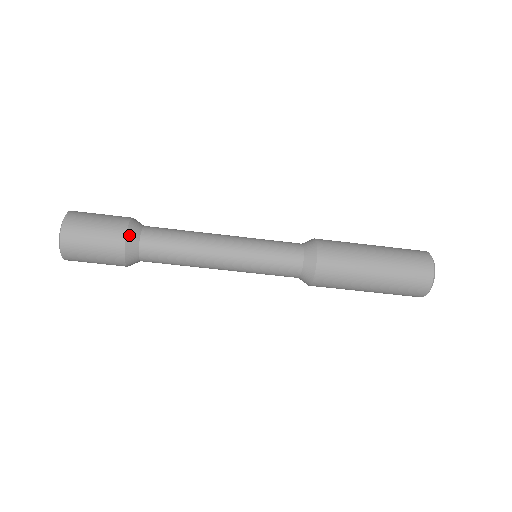
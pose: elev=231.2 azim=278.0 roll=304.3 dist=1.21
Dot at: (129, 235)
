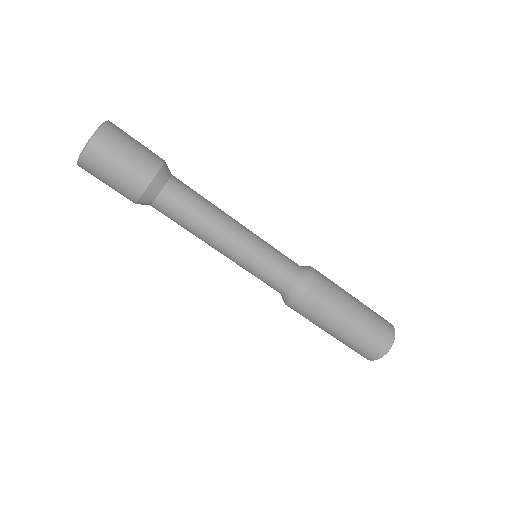
Dot at: (165, 166)
